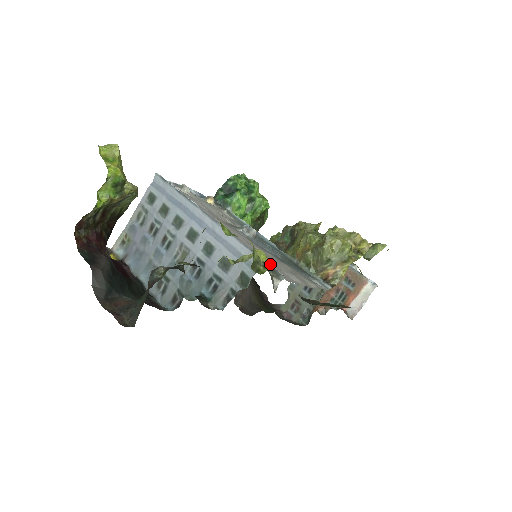
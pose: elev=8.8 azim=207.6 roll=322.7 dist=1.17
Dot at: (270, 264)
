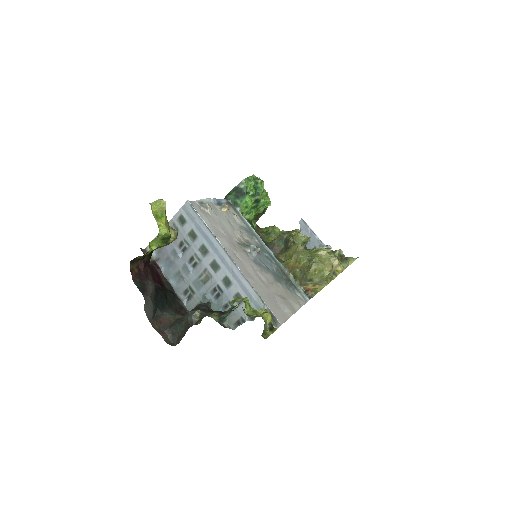
Dot at: (272, 312)
